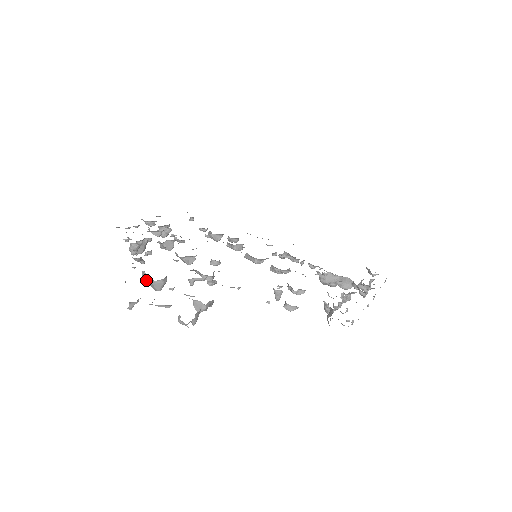
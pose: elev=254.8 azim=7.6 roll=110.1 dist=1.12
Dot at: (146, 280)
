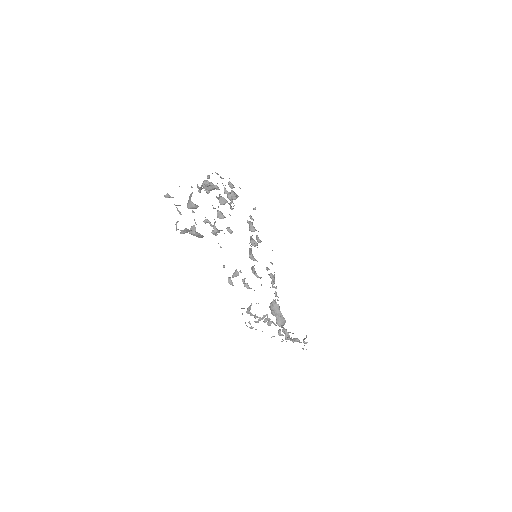
Dot at: (189, 198)
